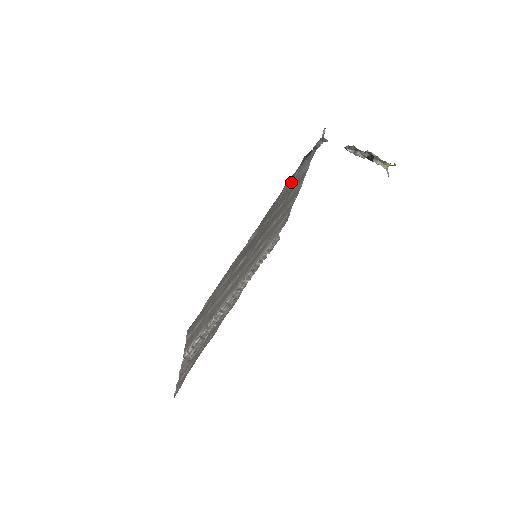
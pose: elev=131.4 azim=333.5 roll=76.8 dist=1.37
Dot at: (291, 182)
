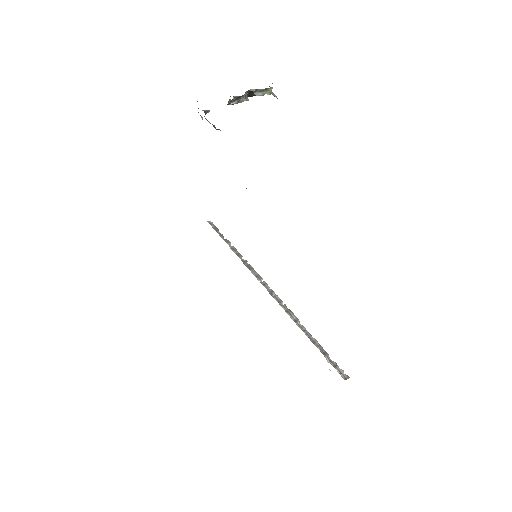
Dot at: occluded
